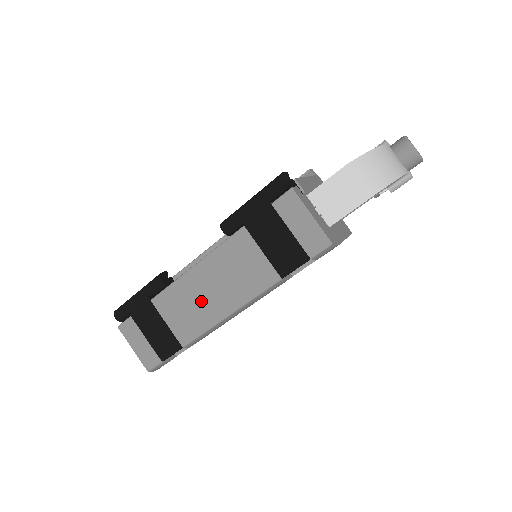
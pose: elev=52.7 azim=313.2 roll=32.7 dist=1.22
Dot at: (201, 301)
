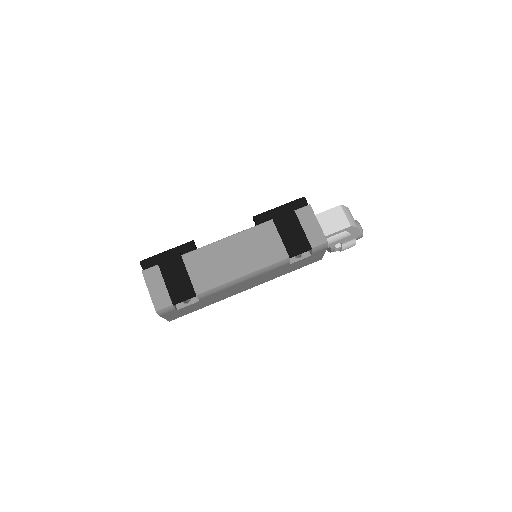
Dot at: (224, 262)
